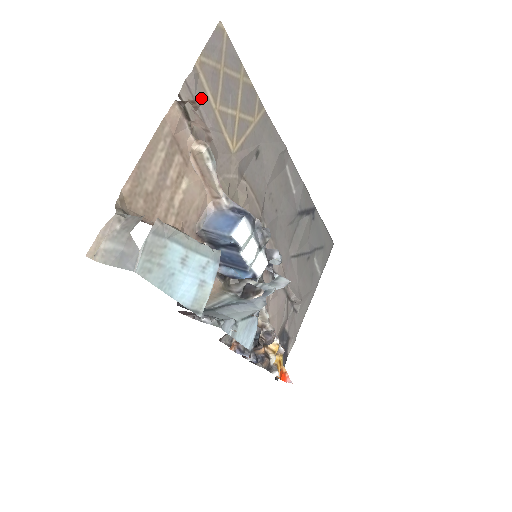
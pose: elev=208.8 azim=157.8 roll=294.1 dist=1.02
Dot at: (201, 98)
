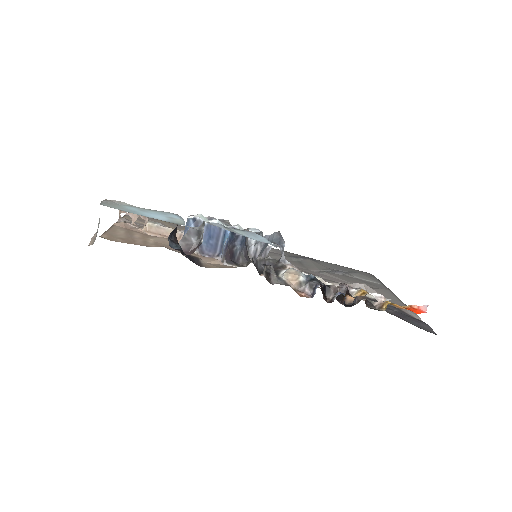
Dot at: (137, 224)
